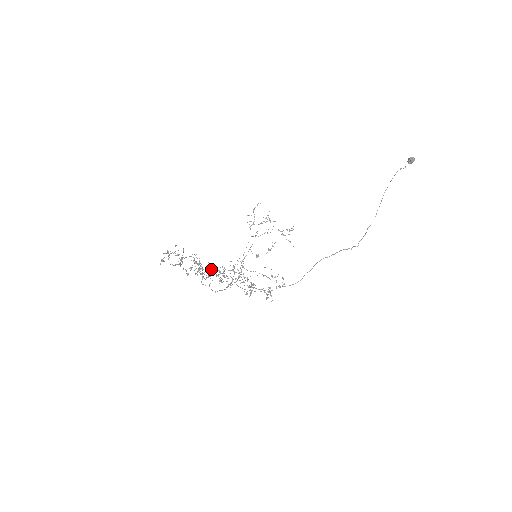
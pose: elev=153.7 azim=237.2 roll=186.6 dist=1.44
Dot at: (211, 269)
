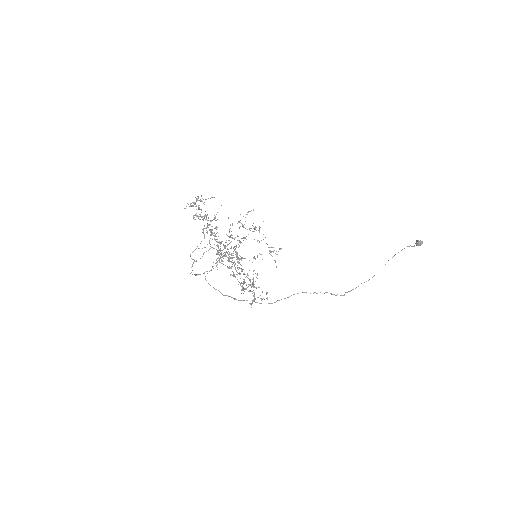
Dot at: (241, 242)
